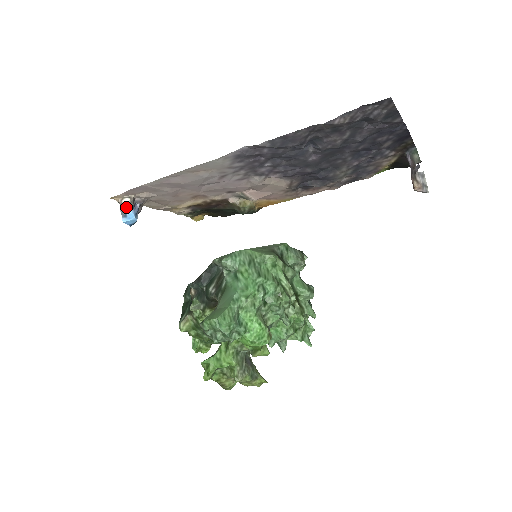
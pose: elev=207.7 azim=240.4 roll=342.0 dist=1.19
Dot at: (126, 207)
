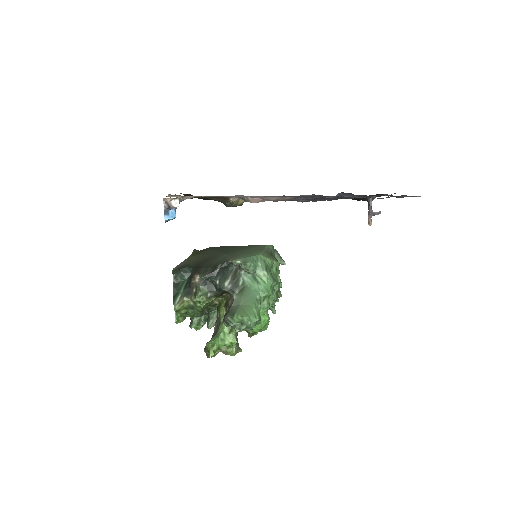
Dot at: occluded
